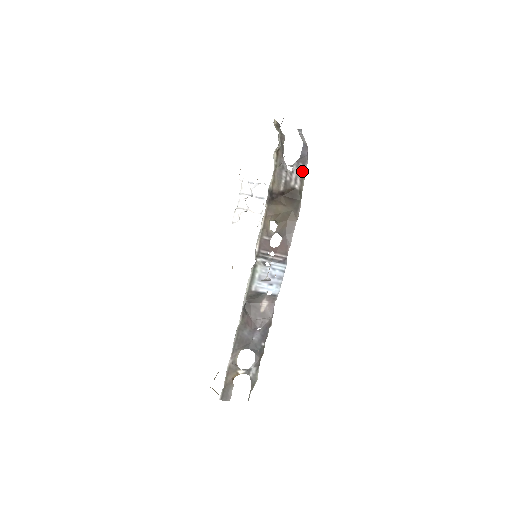
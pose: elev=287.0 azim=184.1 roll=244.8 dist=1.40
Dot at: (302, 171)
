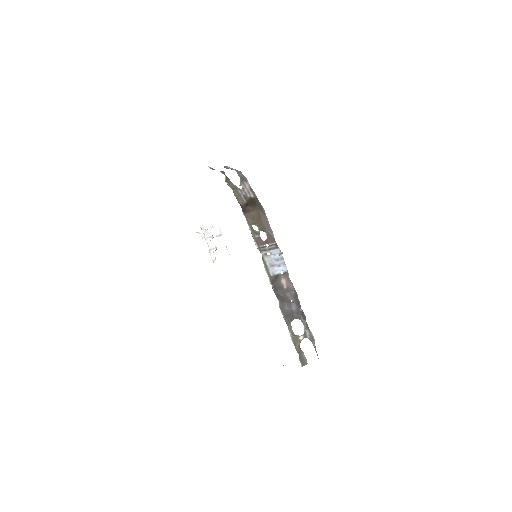
Dot at: (248, 186)
